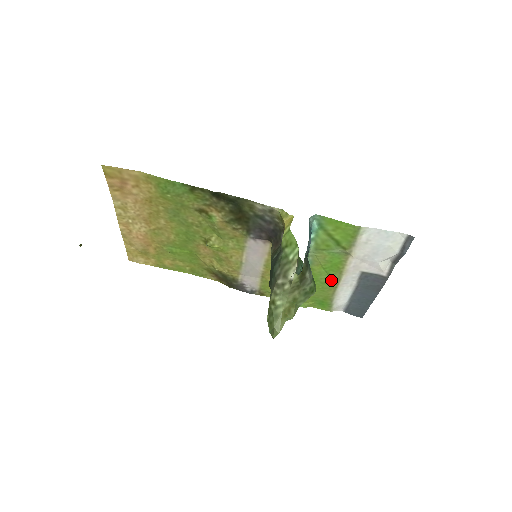
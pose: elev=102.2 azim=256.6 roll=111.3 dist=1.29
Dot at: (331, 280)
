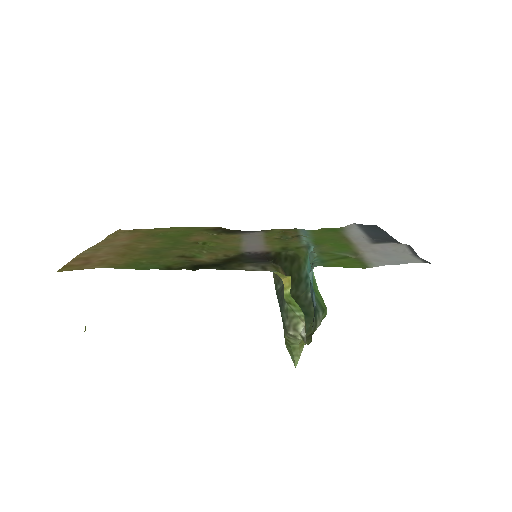
Dot at: (340, 240)
